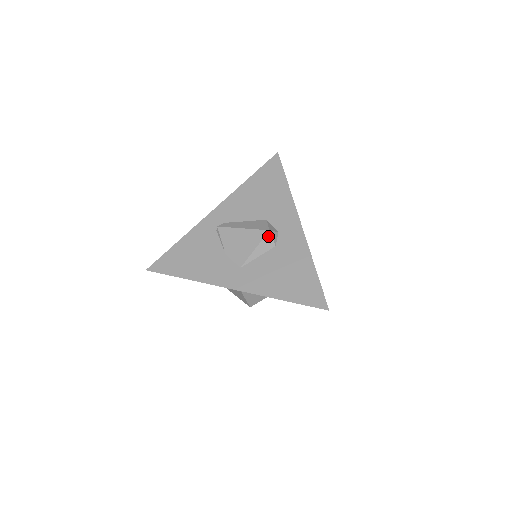
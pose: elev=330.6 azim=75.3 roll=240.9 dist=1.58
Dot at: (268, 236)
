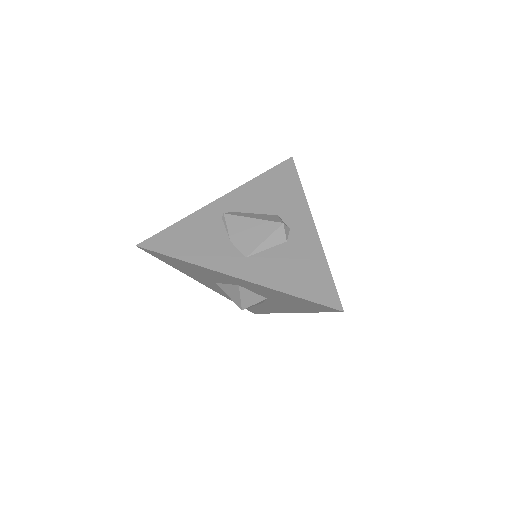
Dot at: (281, 229)
